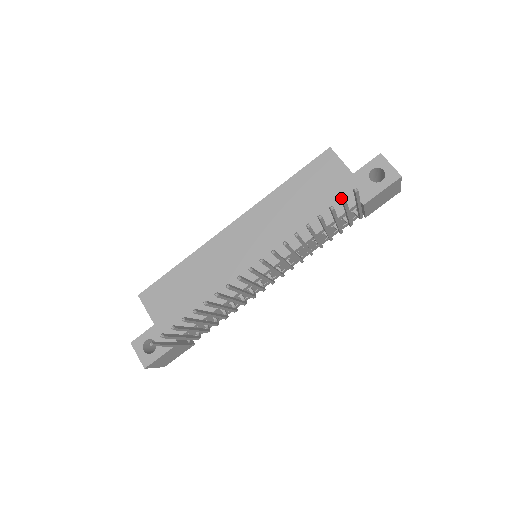
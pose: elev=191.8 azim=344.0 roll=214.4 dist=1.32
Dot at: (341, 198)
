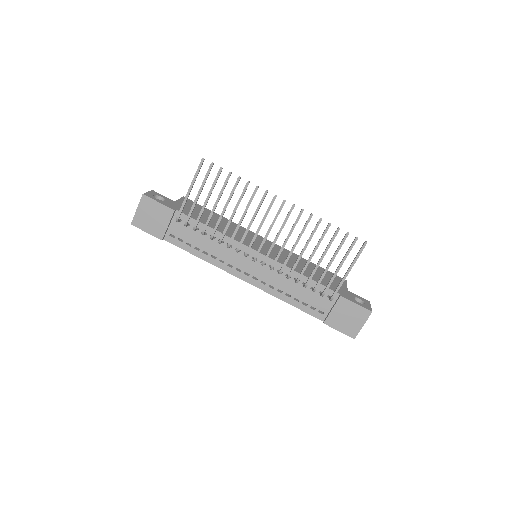
Dot at: (356, 237)
